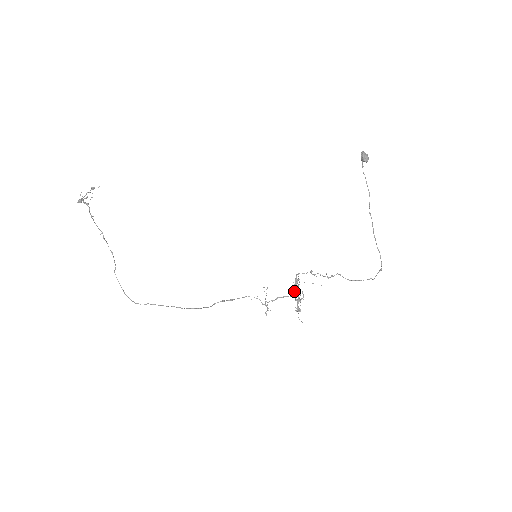
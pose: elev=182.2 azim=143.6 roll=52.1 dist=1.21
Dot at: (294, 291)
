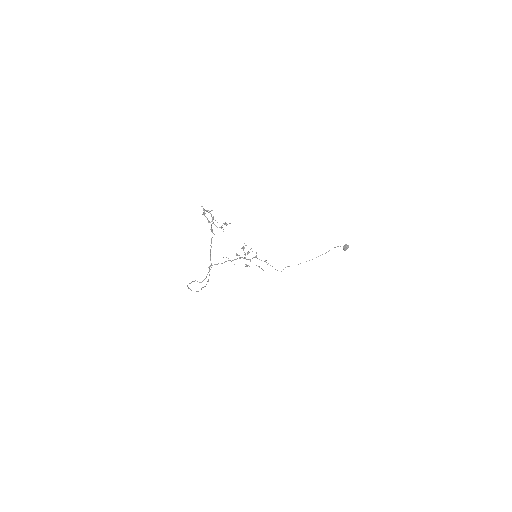
Dot at: (247, 254)
